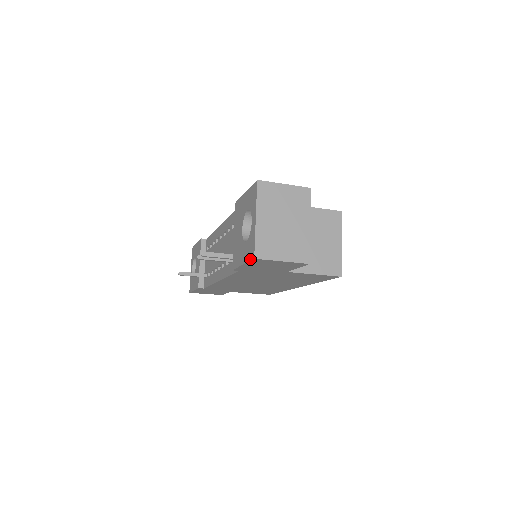
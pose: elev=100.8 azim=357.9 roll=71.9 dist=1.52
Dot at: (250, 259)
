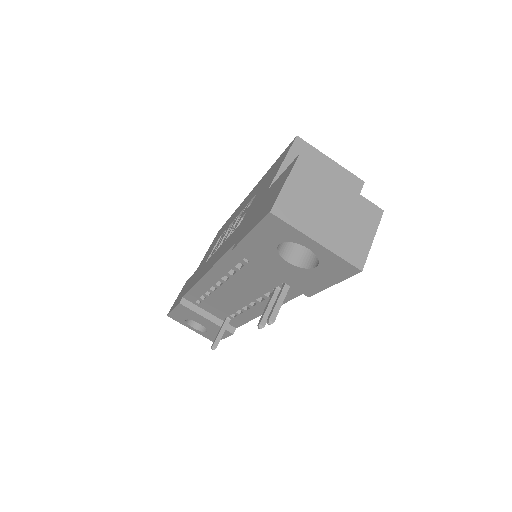
Dot at: (351, 275)
